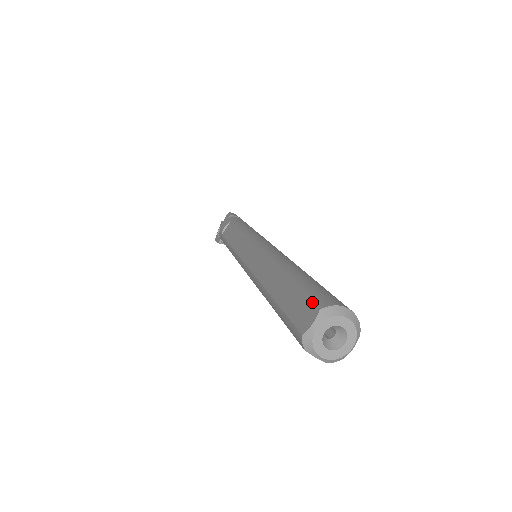
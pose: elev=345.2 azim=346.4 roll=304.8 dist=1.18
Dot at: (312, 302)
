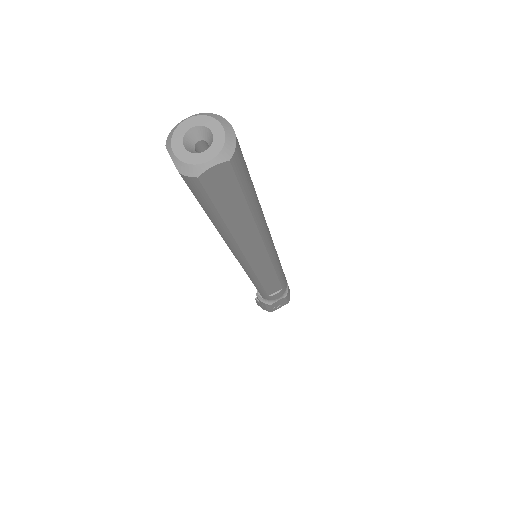
Dot at: occluded
